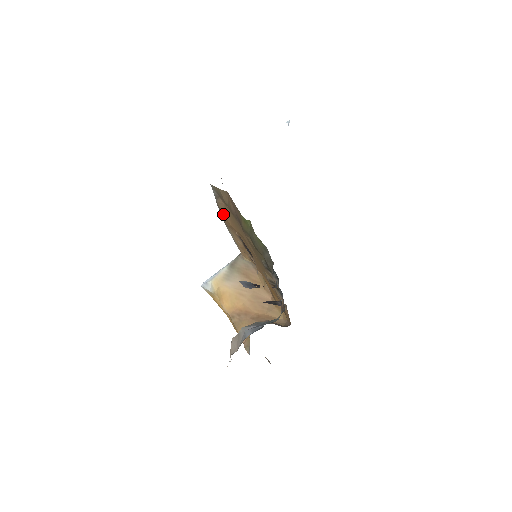
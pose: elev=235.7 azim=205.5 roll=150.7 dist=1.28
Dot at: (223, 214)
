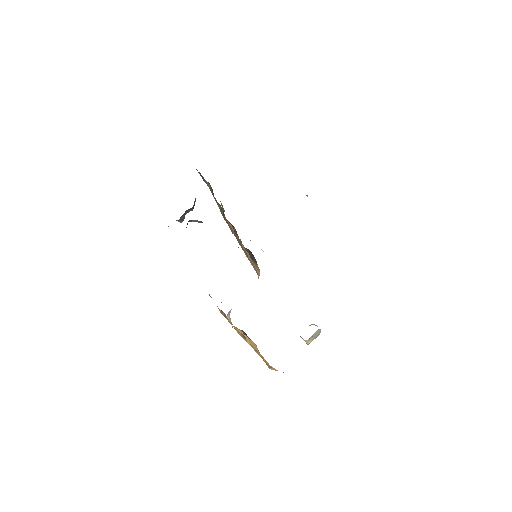
Dot at: occluded
